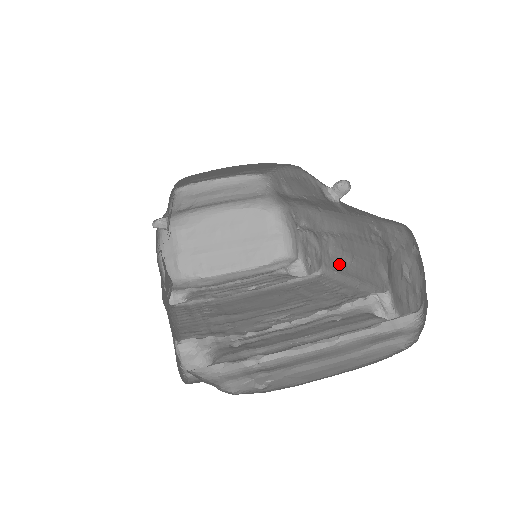
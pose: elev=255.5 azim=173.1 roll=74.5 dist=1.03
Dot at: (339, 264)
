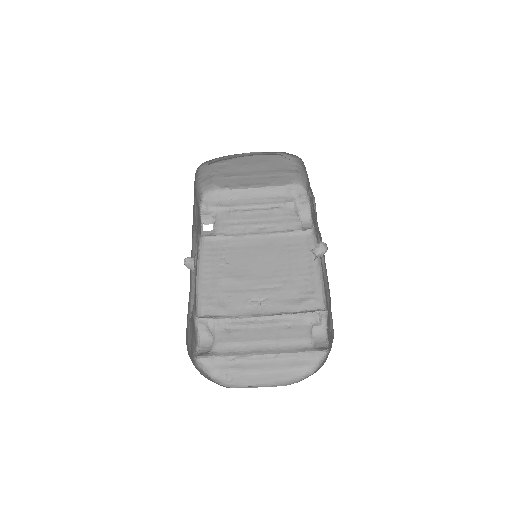
Dot at: occluded
